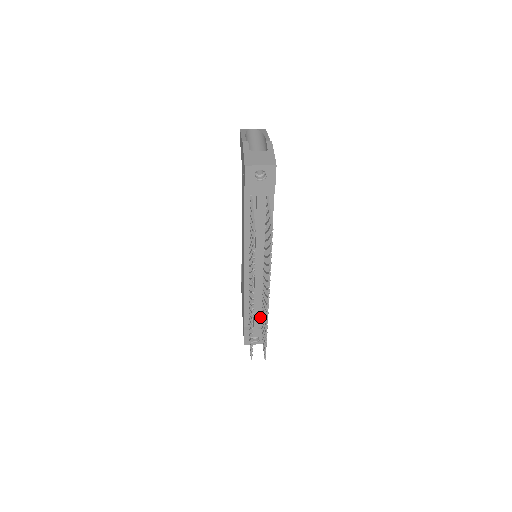
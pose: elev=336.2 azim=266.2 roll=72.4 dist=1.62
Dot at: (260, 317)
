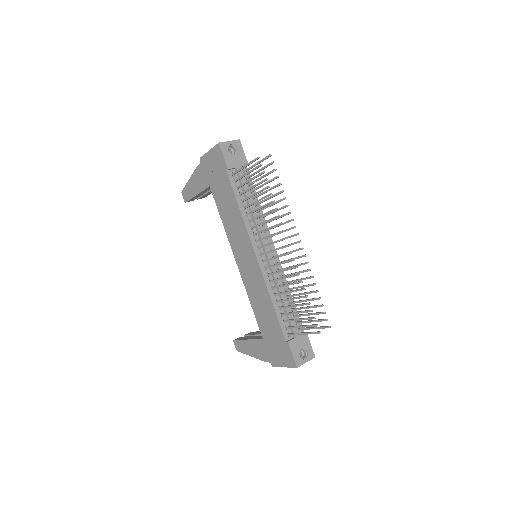
Dot at: occluded
